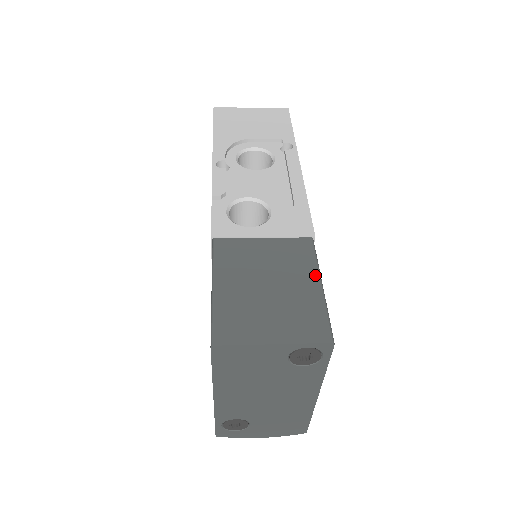
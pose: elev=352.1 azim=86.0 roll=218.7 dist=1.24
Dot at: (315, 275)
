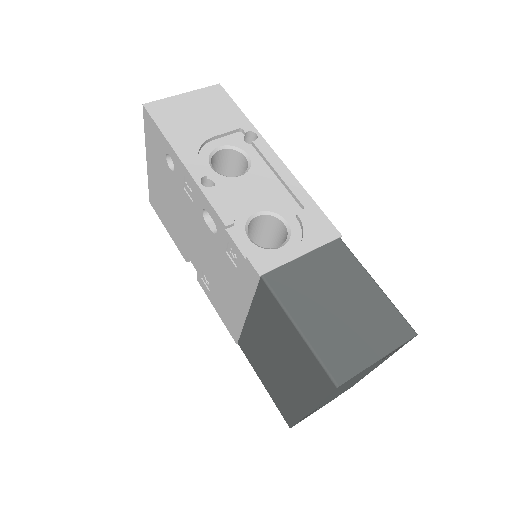
Dot at: (366, 276)
